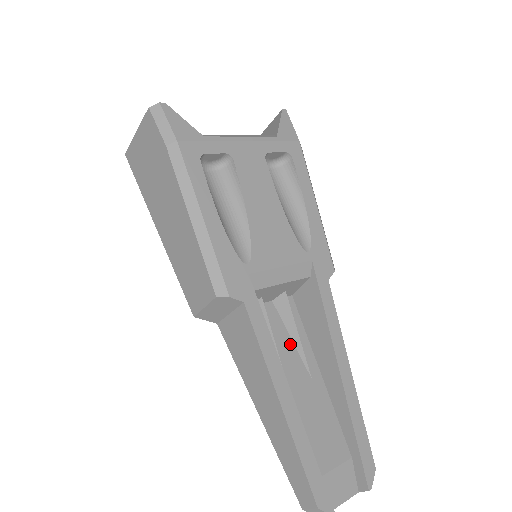
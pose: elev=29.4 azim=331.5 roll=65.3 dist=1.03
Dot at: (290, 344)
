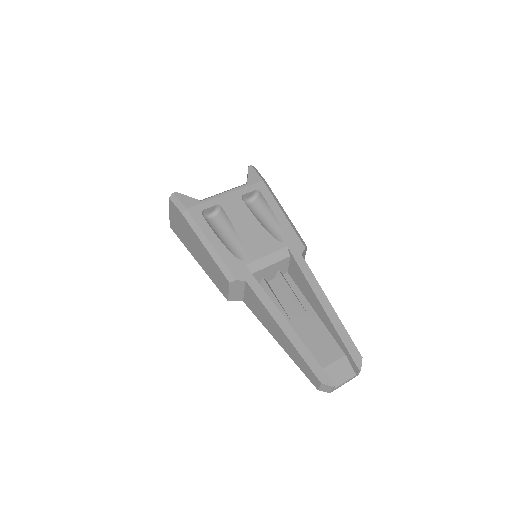
Dot at: (290, 300)
